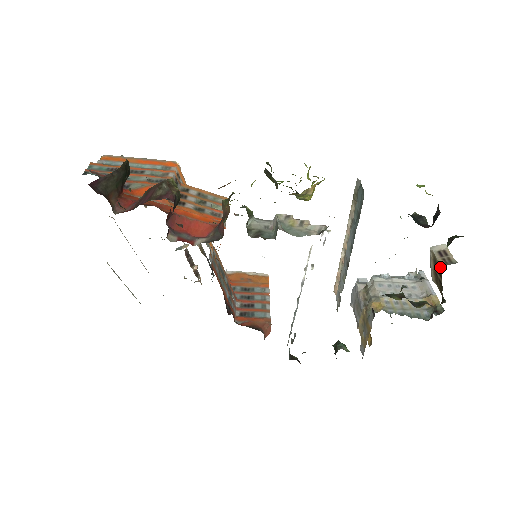
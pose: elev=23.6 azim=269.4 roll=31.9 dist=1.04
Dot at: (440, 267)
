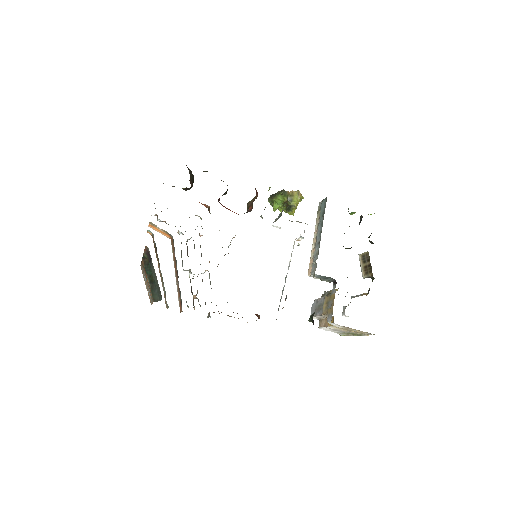
Dot at: (368, 253)
